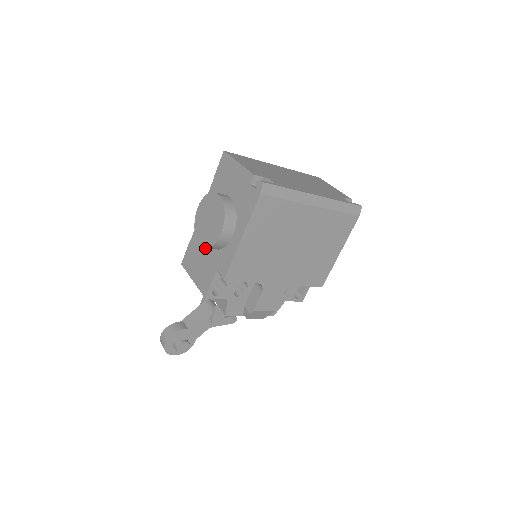
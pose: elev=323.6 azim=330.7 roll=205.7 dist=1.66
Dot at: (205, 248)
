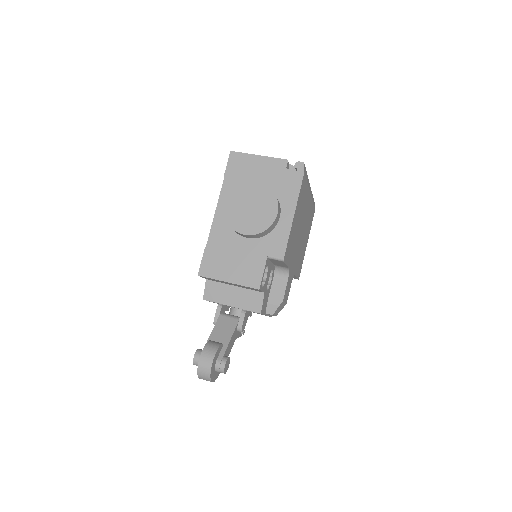
Dot at: (238, 243)
